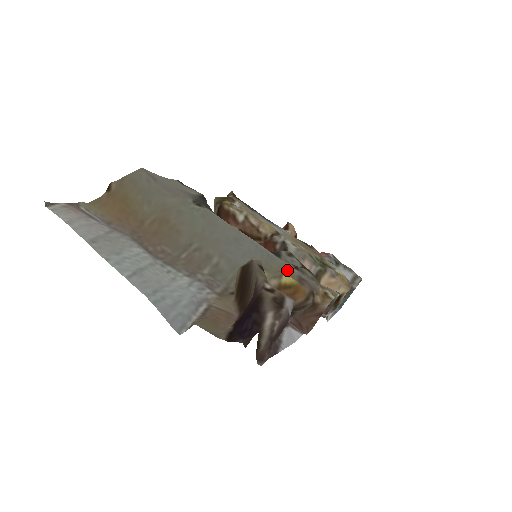
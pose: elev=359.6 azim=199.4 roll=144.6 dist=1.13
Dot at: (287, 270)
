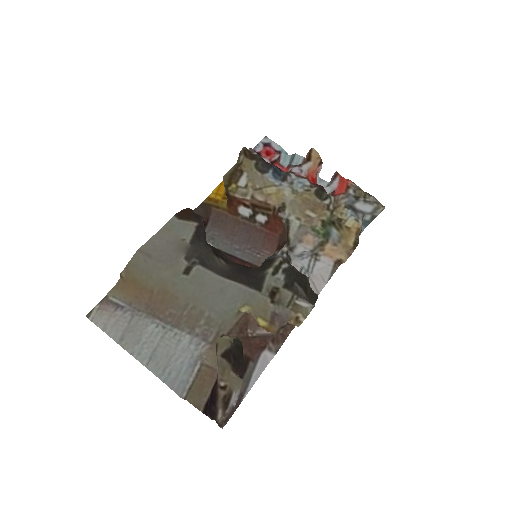
Dot at: (263, 309)
